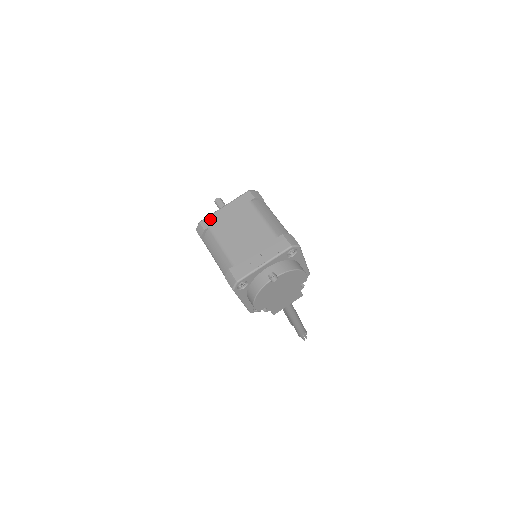
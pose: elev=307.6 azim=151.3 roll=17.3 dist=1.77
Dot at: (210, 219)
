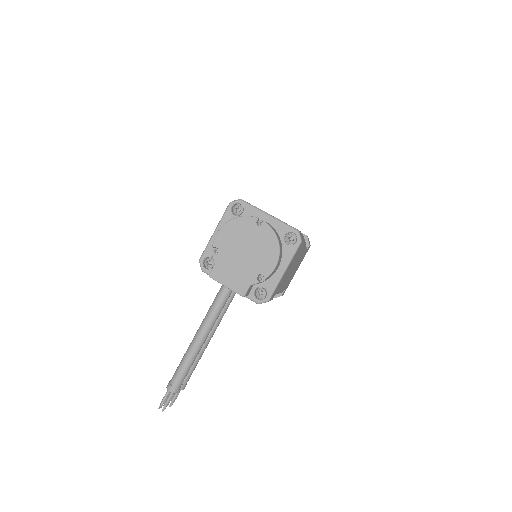
Dot at: occluded
